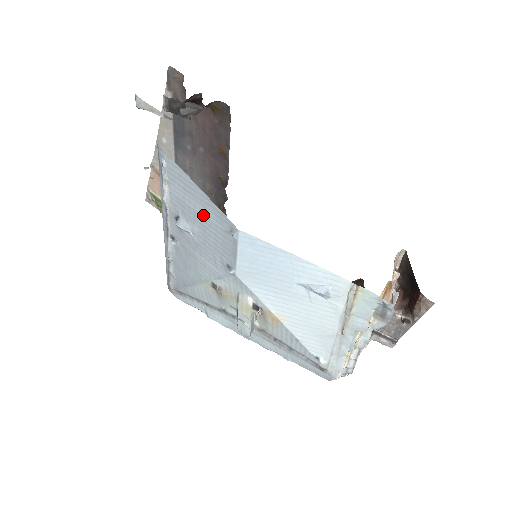
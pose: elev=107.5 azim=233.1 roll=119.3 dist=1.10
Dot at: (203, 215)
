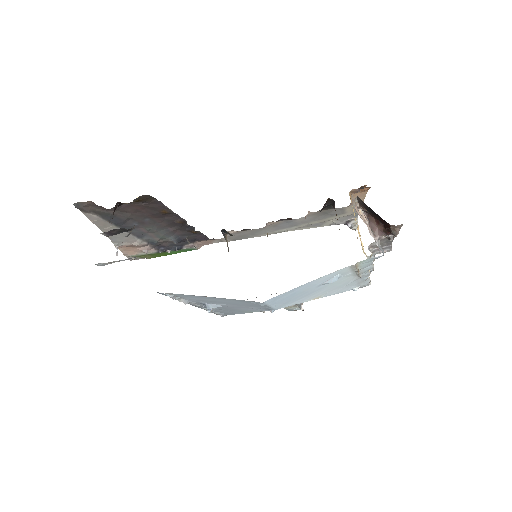
Dot at: (226, 302)
